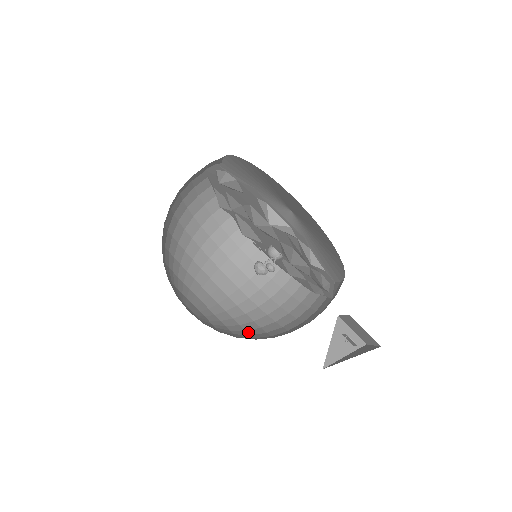
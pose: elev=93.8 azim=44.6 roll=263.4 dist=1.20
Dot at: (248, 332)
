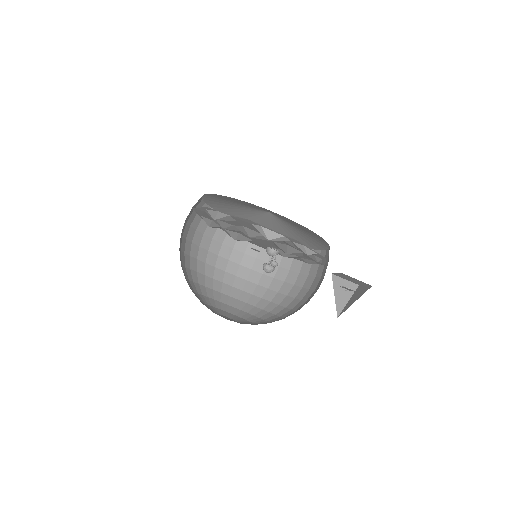
Dot at: (272, 313)
